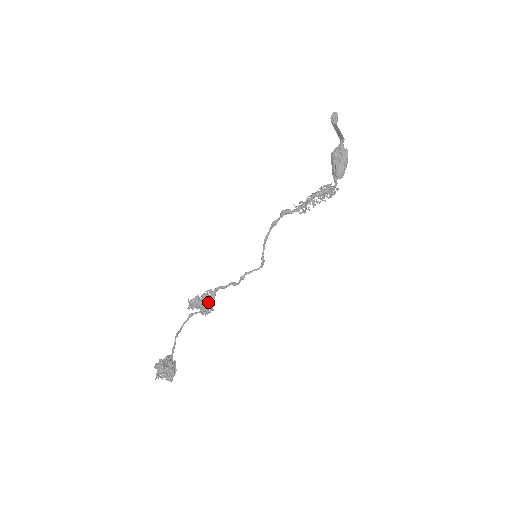
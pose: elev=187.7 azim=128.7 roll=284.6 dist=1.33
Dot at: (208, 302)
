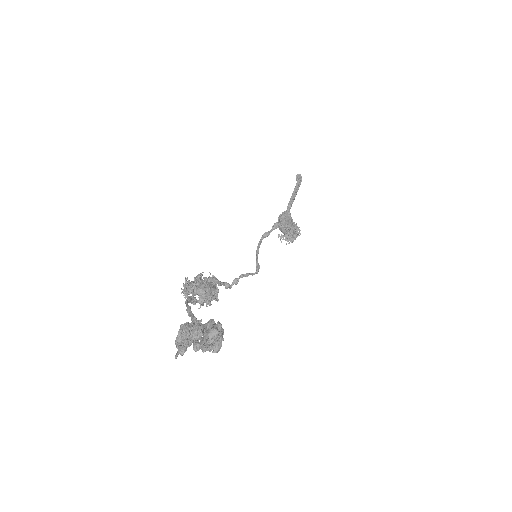
Dot at: (212, 287)
